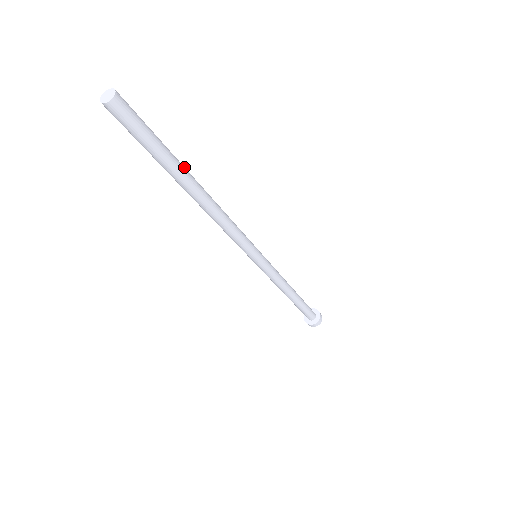
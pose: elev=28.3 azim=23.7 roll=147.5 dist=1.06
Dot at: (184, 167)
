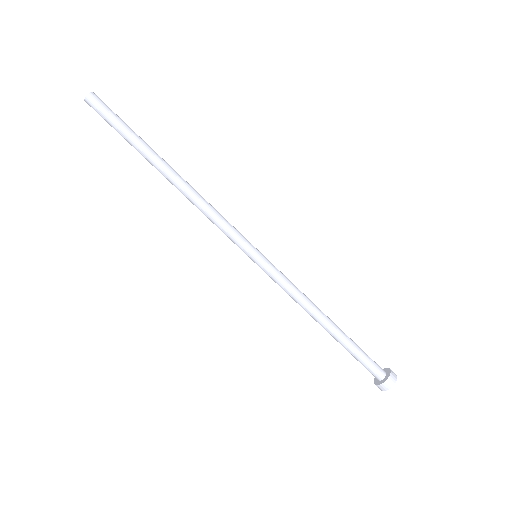
Dot at: (154, 151)
